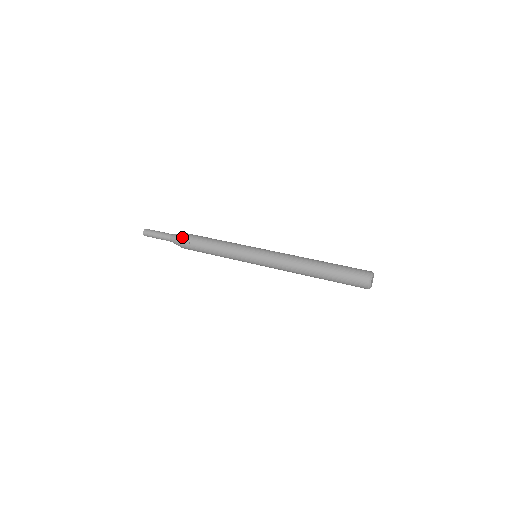
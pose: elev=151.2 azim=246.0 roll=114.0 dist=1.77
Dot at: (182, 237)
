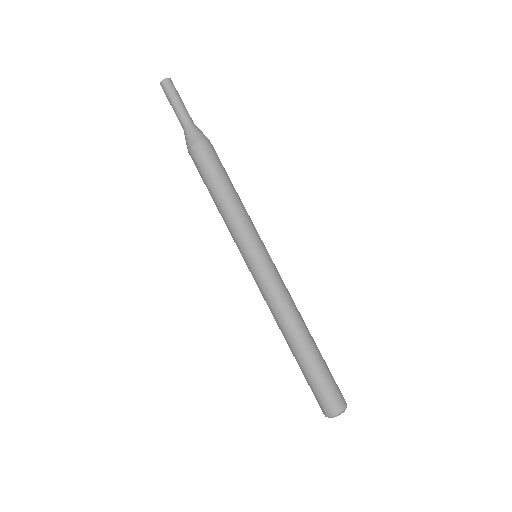
Dot at: (193, 147)
